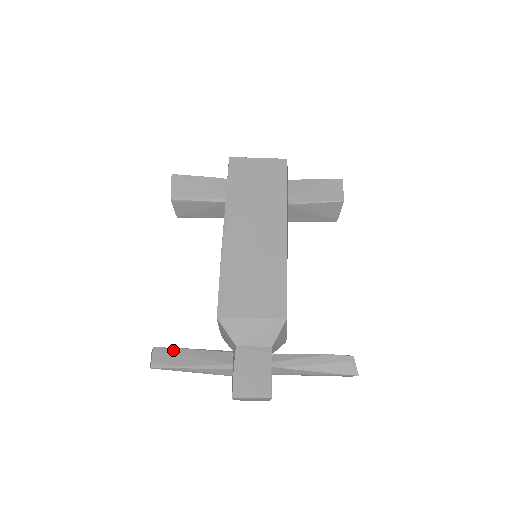
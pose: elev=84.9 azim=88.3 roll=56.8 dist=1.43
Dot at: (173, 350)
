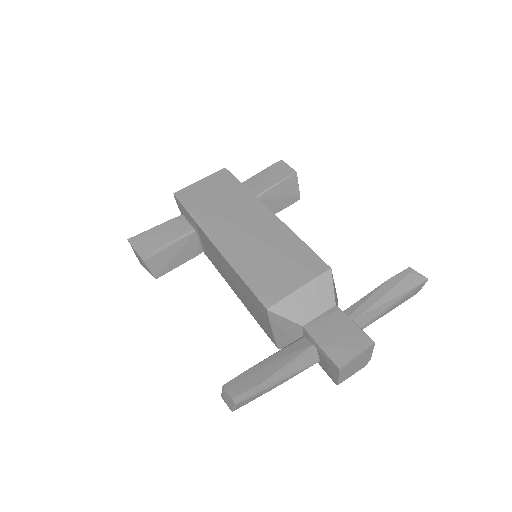
Dot at: (244, 374)
